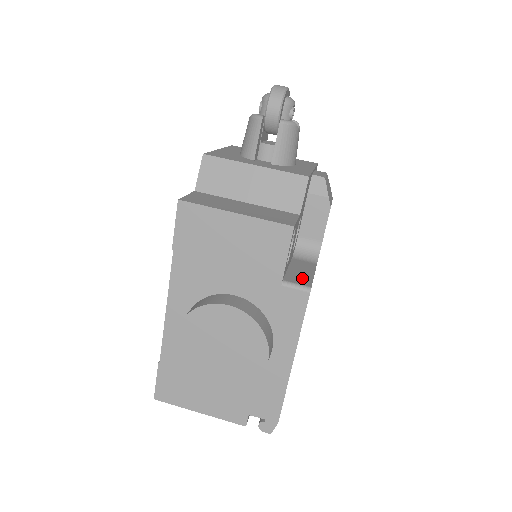
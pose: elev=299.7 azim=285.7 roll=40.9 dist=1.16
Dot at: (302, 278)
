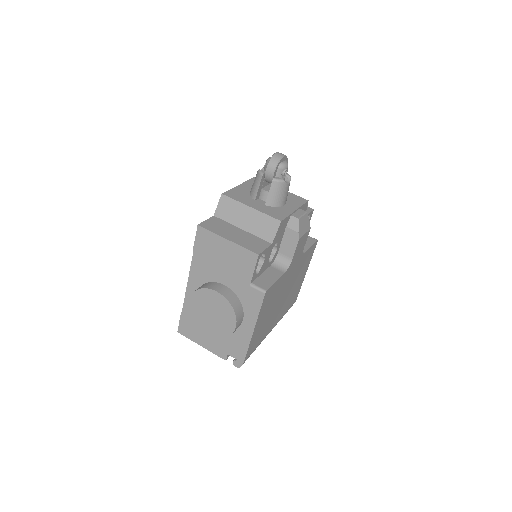
Dot at: (265, 283)
